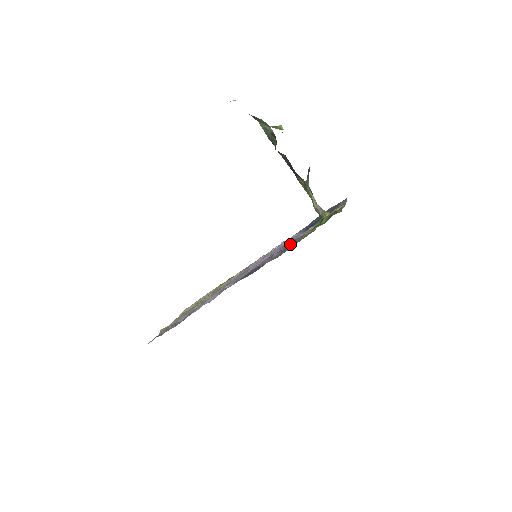
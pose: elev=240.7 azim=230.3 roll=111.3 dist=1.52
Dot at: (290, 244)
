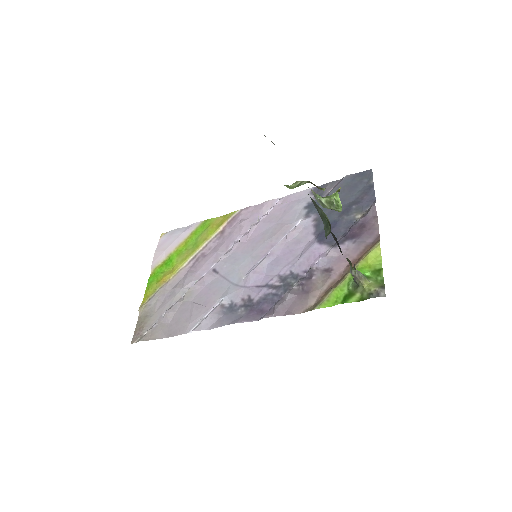
Dot at: (307, 281)
